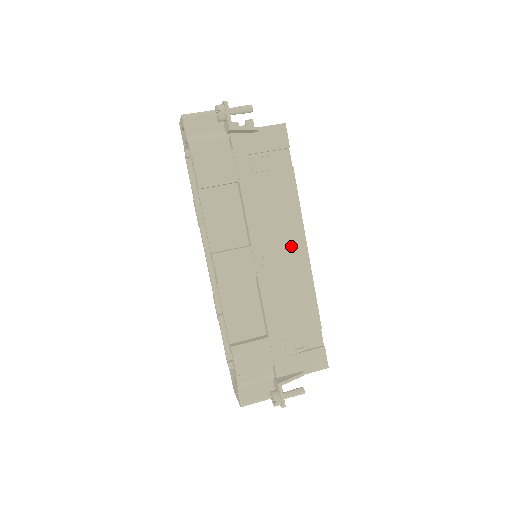
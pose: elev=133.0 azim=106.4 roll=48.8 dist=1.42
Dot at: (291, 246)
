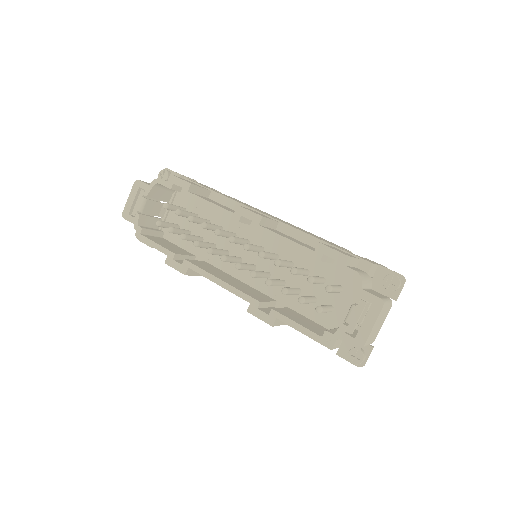
Dot at: (277, 218)
